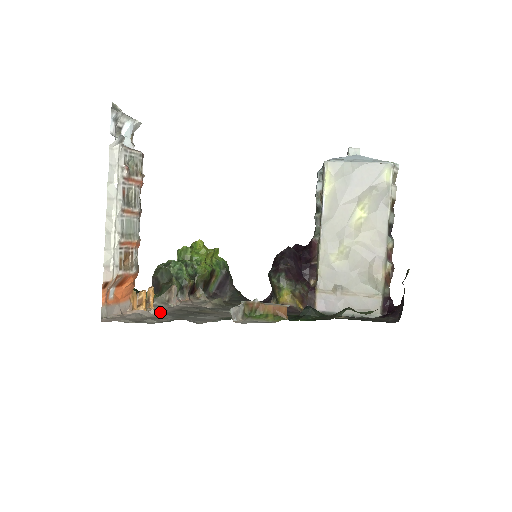
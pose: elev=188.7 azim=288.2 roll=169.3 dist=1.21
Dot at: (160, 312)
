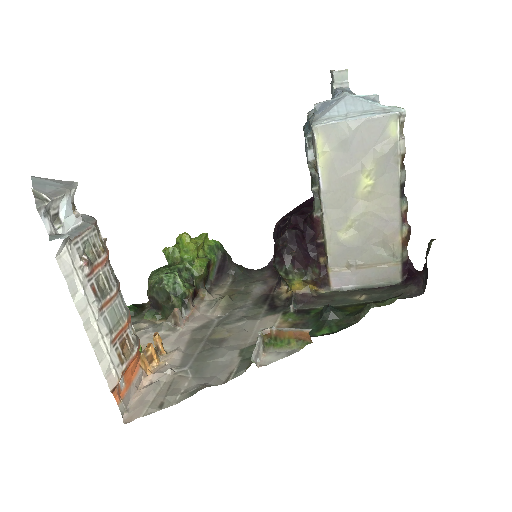
Dot at: (175, 363)
